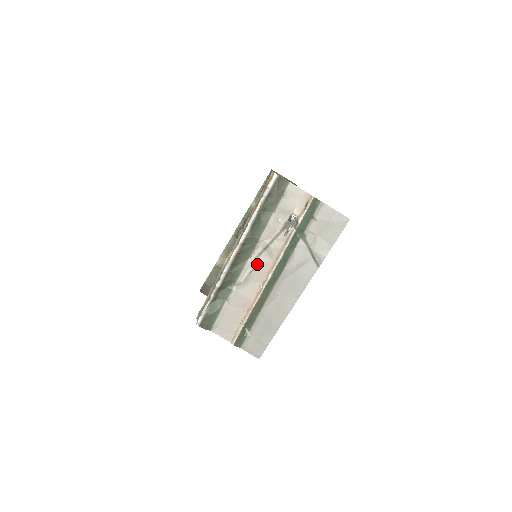
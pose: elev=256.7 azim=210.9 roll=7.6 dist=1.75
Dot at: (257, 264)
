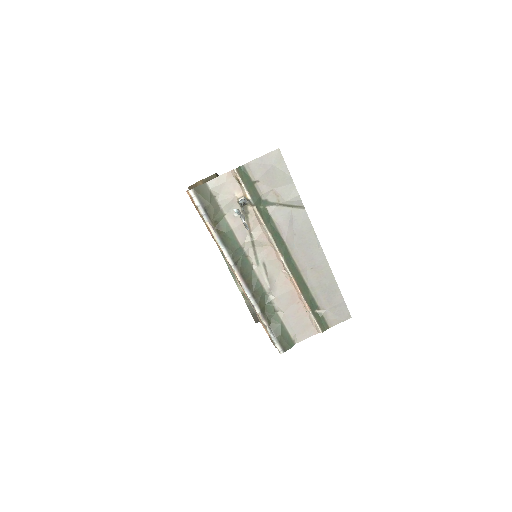
Dot at: (263, 263)
